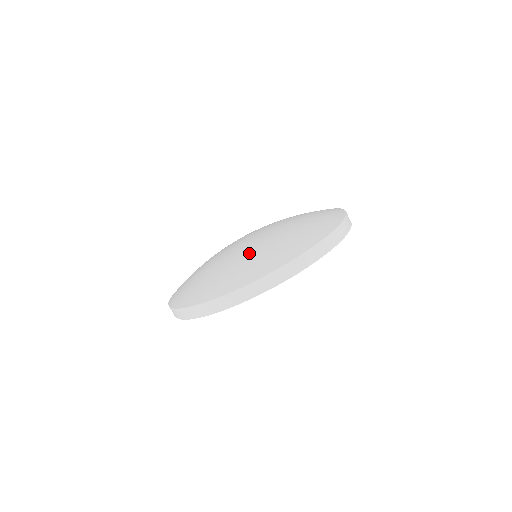
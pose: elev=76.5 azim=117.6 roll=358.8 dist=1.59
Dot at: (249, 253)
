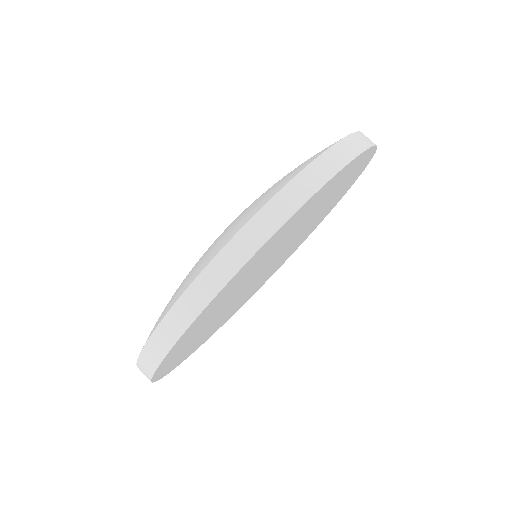
Dot at: occluded
